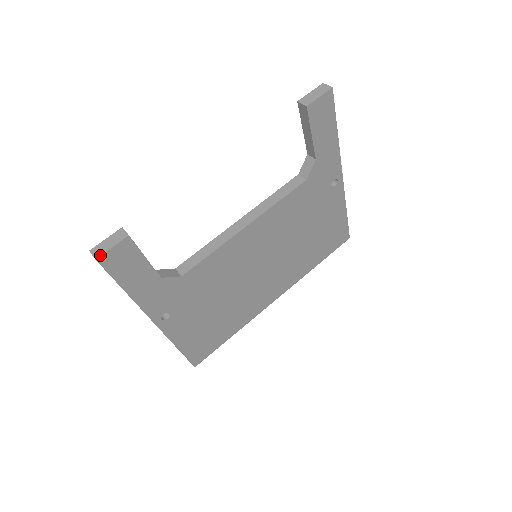
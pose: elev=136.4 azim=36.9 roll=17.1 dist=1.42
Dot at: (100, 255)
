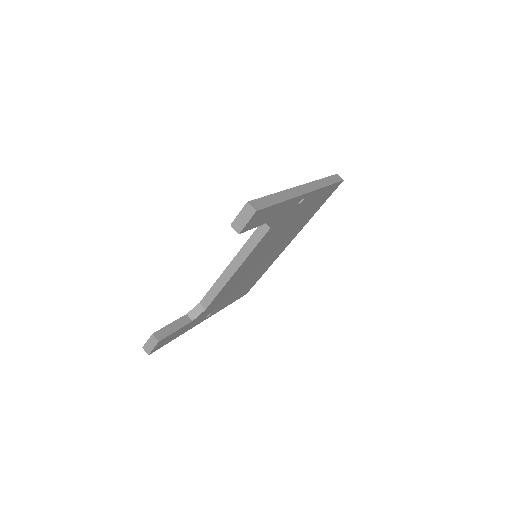
Dot at: (149, 353)
